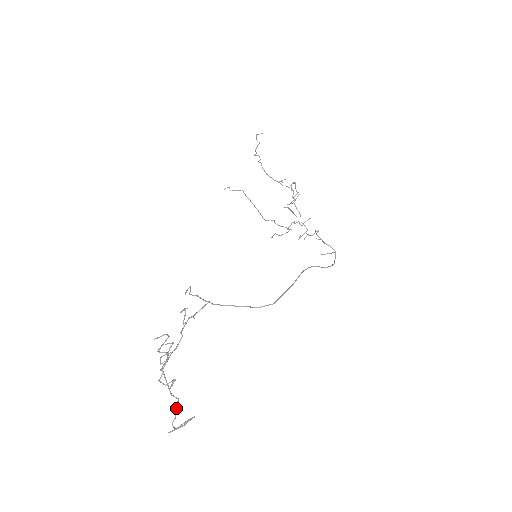
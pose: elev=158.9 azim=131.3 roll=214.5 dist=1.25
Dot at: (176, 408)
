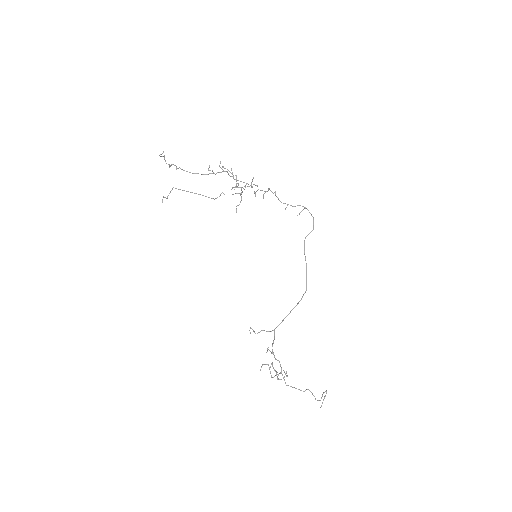
Dot at: occluded
